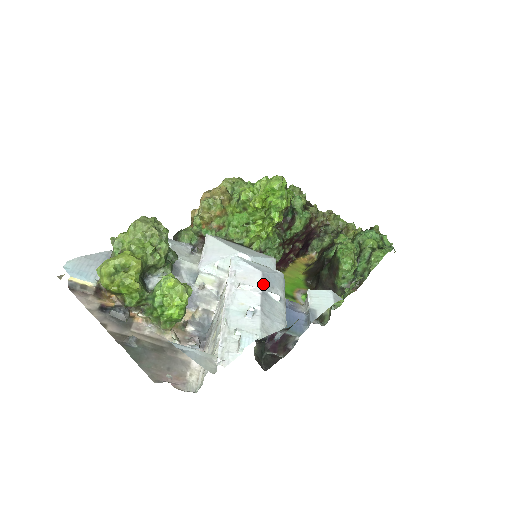
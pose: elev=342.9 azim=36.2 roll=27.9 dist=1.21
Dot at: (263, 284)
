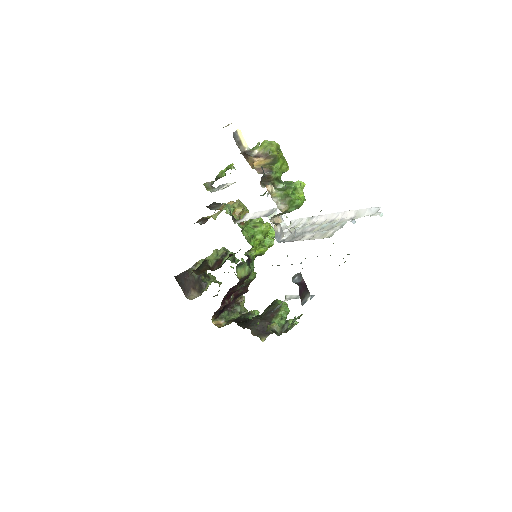
Dot at: occluded
